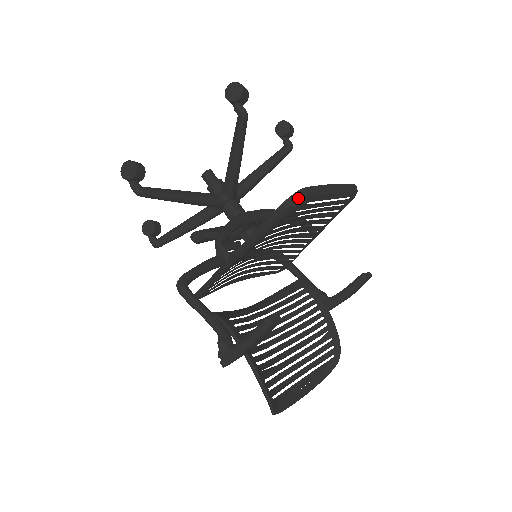
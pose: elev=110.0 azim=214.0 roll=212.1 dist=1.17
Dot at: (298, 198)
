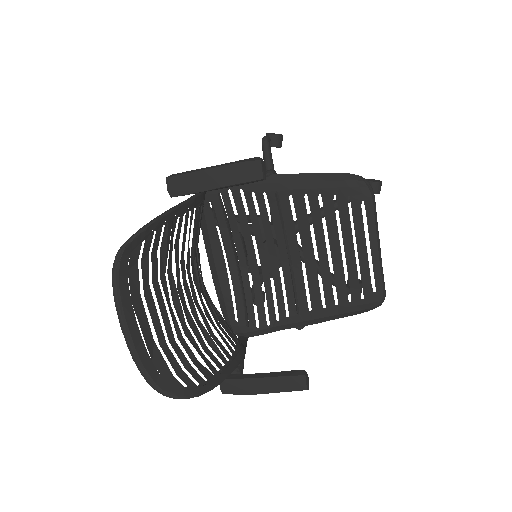
Dot at: (365, 183)
